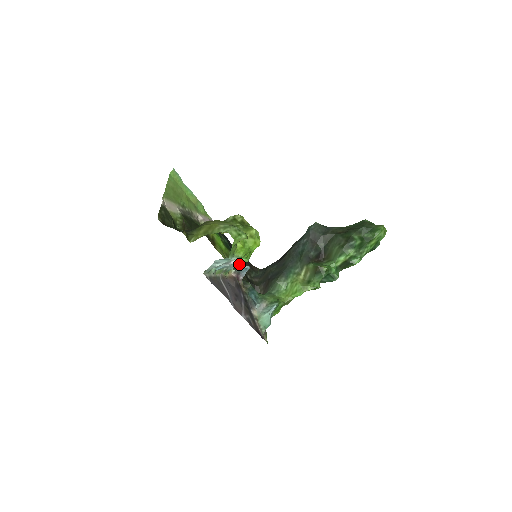
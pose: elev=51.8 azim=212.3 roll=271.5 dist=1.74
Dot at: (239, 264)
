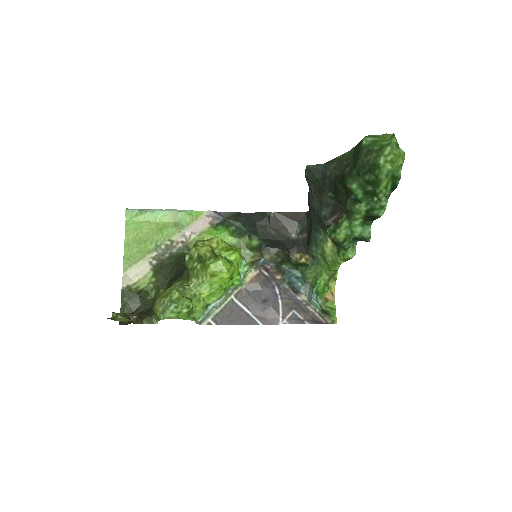
Dot at: occluded
